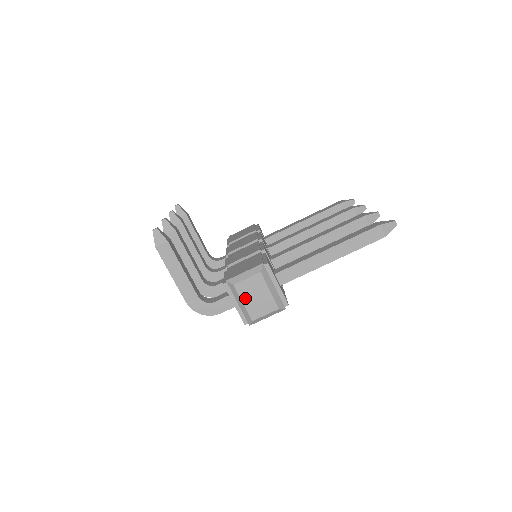
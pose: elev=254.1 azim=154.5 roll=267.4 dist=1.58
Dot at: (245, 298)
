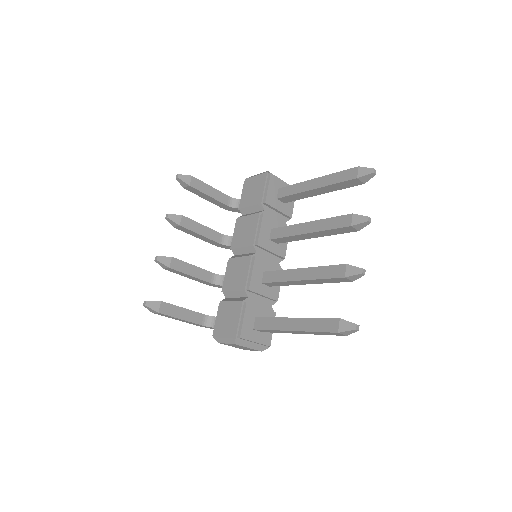
Dot at: (232, 346)
